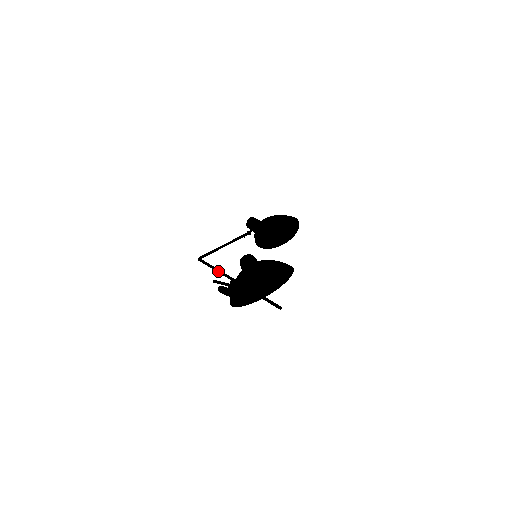
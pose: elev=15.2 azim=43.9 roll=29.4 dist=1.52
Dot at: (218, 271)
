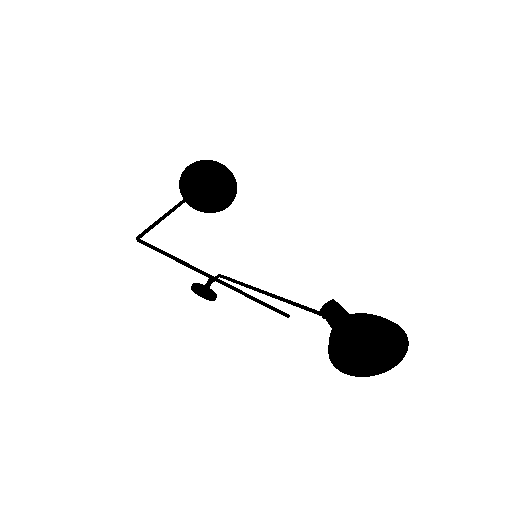
Dot at: (184, 264)
